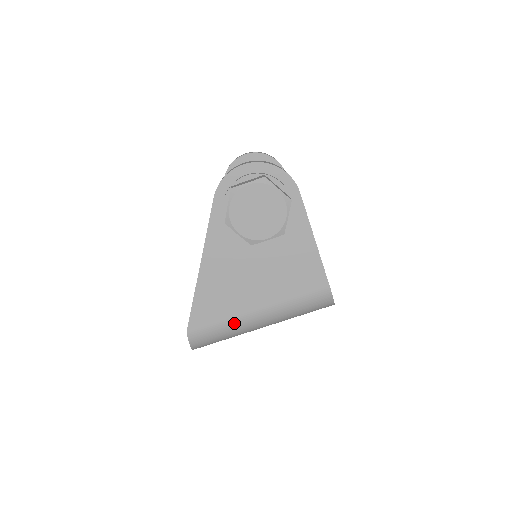
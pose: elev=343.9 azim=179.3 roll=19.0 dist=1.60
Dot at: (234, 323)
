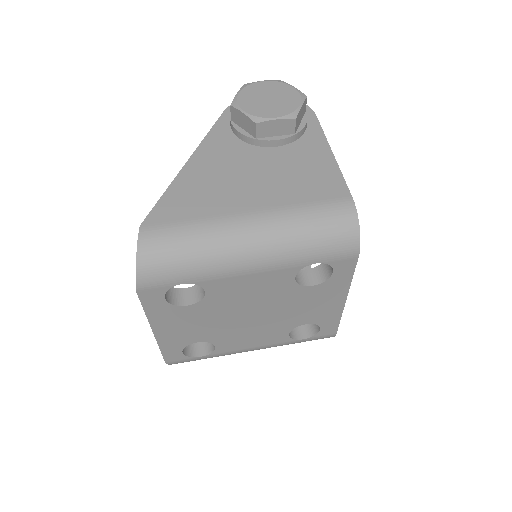
Dot at: (212, 224)
